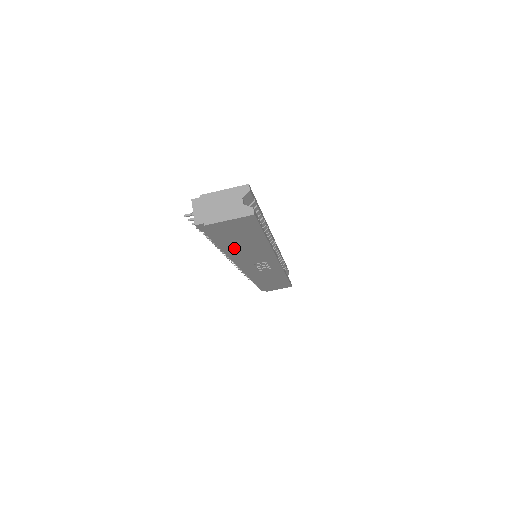
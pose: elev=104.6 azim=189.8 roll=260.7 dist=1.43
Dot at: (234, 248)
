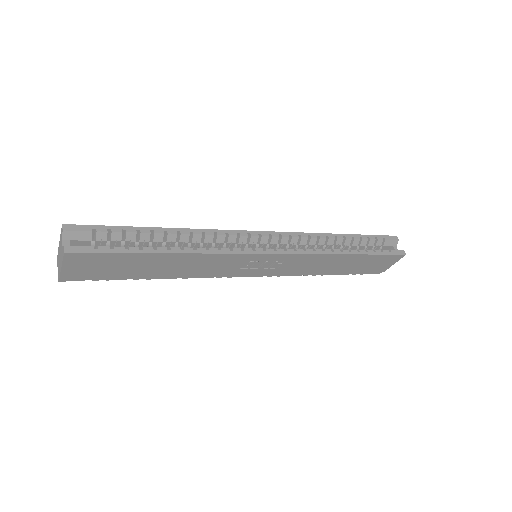
Dot at: (160, 273)
